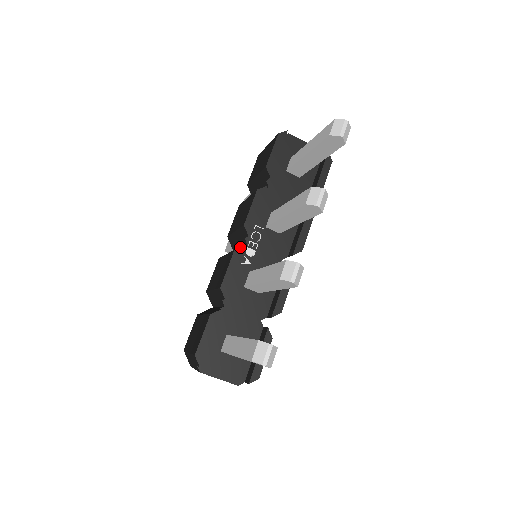
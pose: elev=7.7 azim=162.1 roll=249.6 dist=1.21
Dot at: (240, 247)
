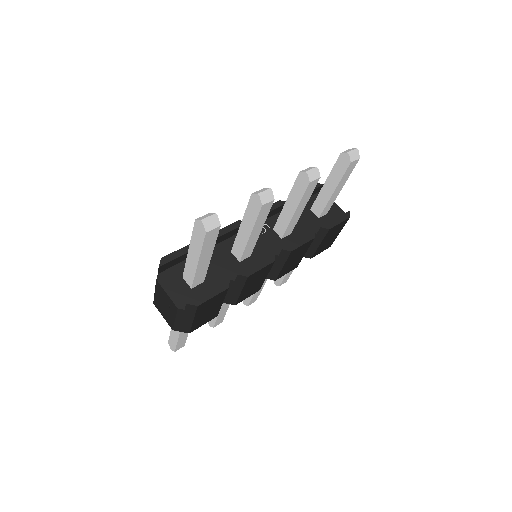
Dot at: occluded
